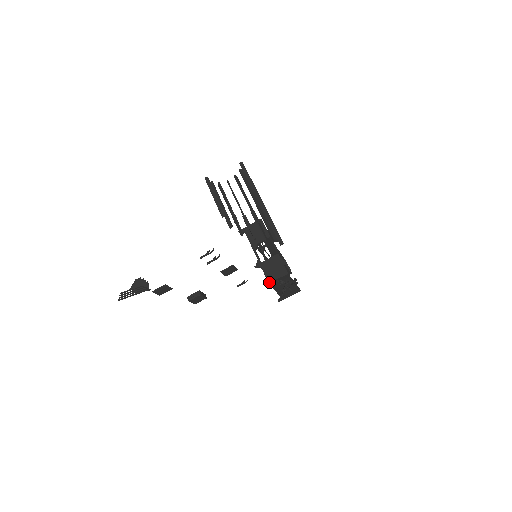
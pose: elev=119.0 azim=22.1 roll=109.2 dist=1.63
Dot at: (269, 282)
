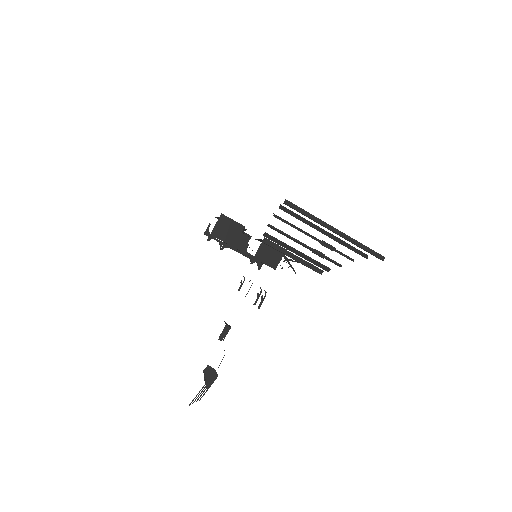
Dot at: (275, 269)
